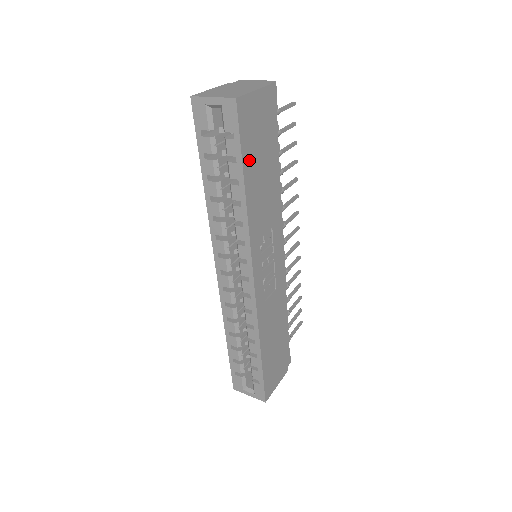
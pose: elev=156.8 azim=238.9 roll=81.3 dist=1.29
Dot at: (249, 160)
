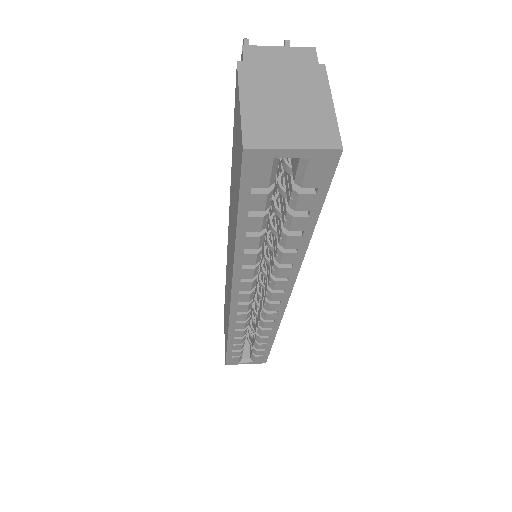
Dot at: occluded
